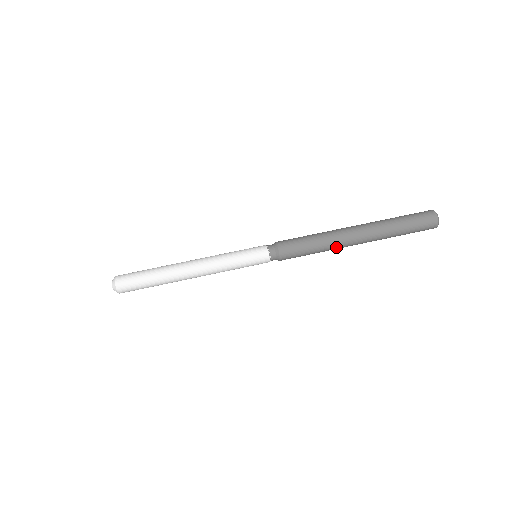
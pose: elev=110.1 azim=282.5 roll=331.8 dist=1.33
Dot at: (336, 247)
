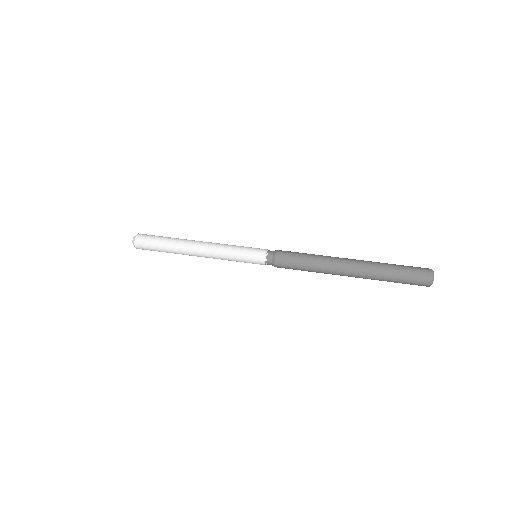
Dot at: (328, 271)
